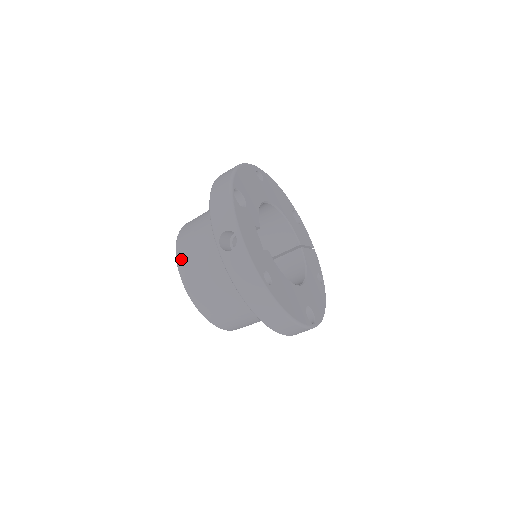
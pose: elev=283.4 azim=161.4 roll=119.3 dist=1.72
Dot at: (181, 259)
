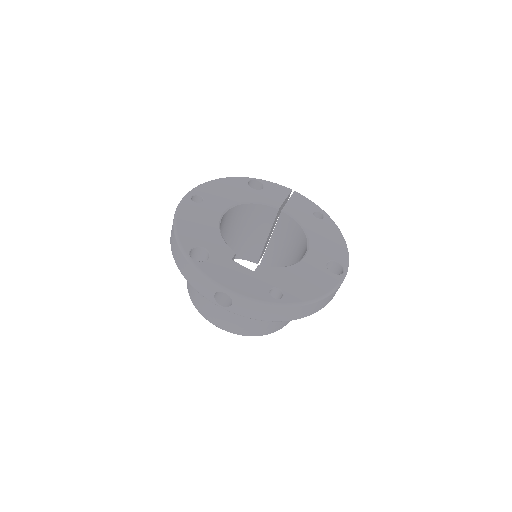
Dot at: (209, 318)
